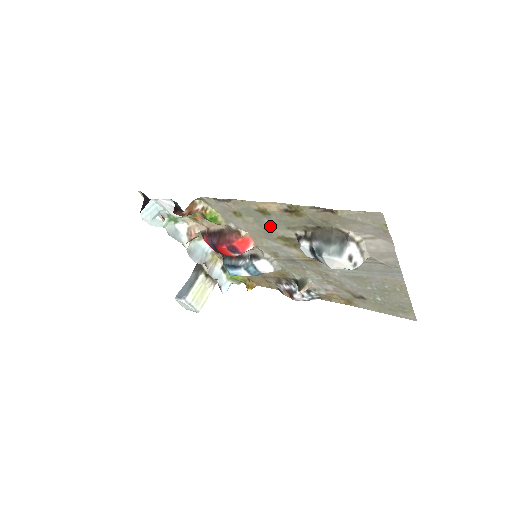
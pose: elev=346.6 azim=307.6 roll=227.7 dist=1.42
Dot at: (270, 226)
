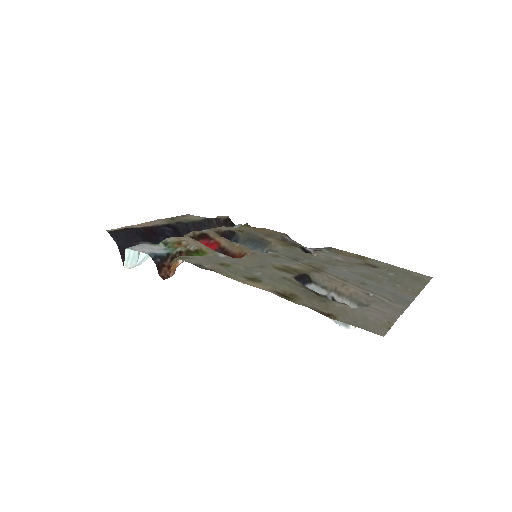
Dot at: (264, 271)
